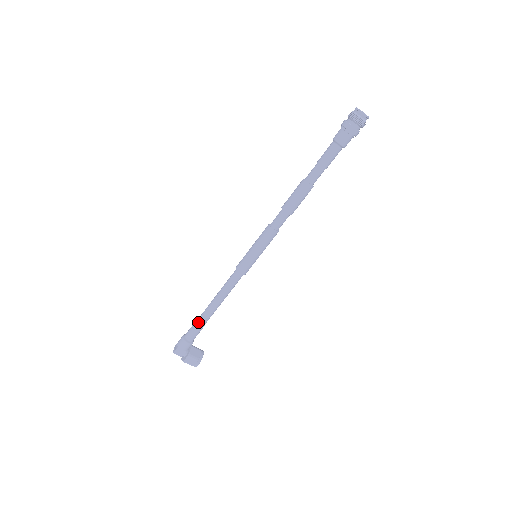
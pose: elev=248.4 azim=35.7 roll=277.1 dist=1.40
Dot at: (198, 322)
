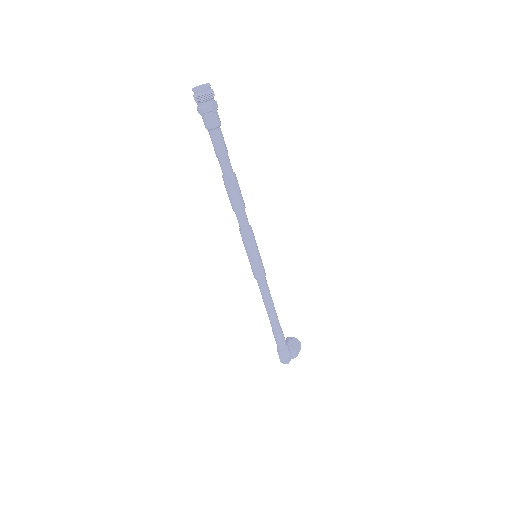
Dot at: (278, 333)
